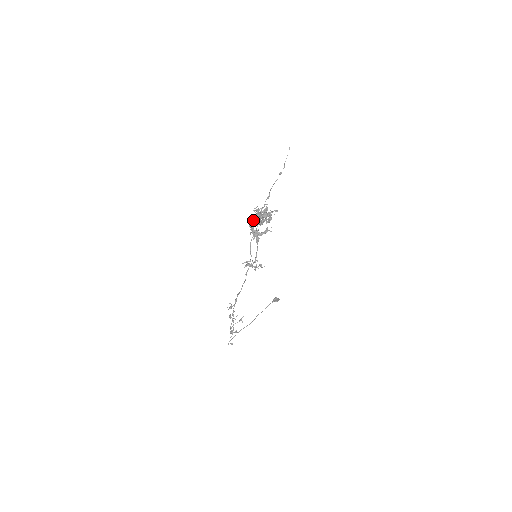
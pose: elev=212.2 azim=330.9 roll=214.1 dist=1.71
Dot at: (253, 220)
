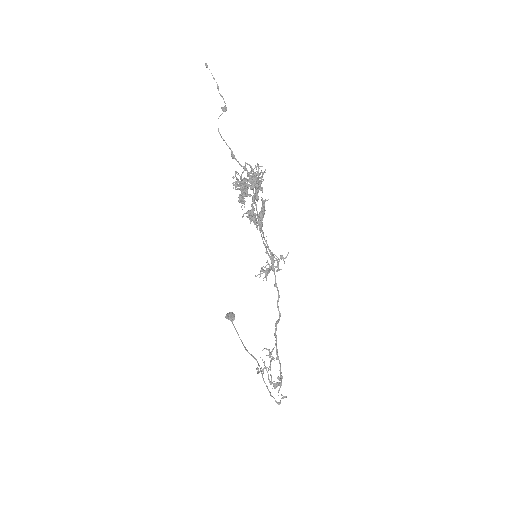
Dot at: (243, 201)
